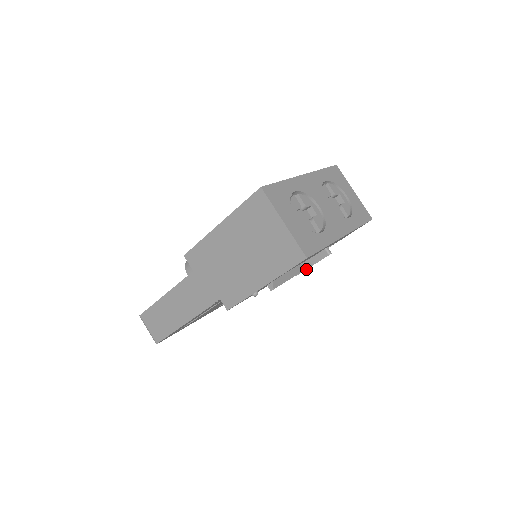
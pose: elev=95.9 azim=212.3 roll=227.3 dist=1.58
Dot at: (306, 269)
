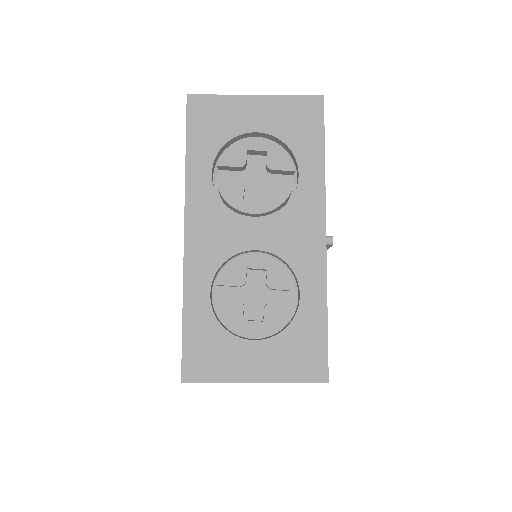
Dot at: occluded
